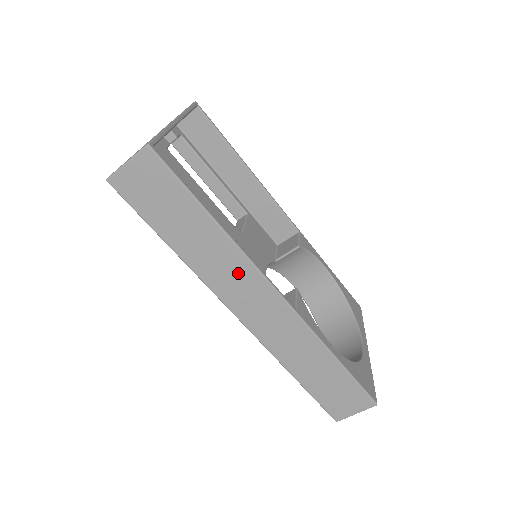
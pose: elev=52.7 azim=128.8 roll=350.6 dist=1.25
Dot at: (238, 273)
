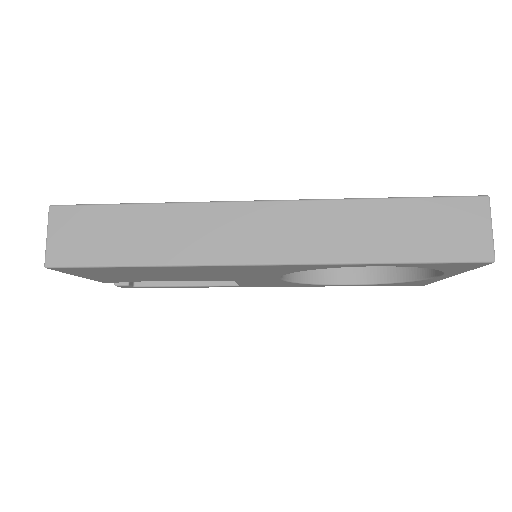
Dot at: (212, 223)
